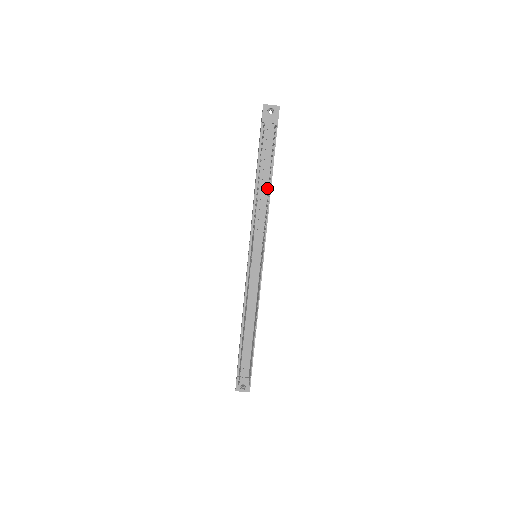
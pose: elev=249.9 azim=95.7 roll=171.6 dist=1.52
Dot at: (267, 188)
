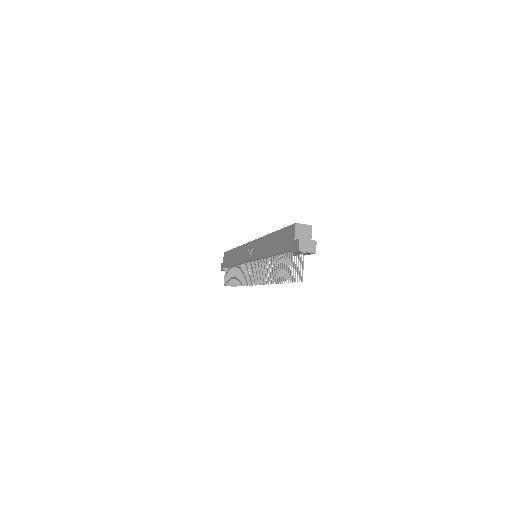
Dot at: occluded
